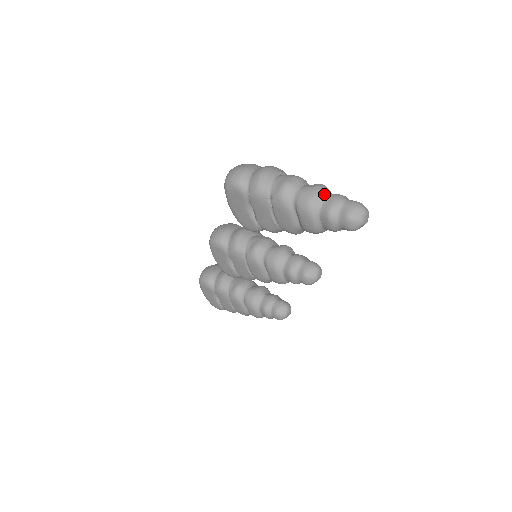
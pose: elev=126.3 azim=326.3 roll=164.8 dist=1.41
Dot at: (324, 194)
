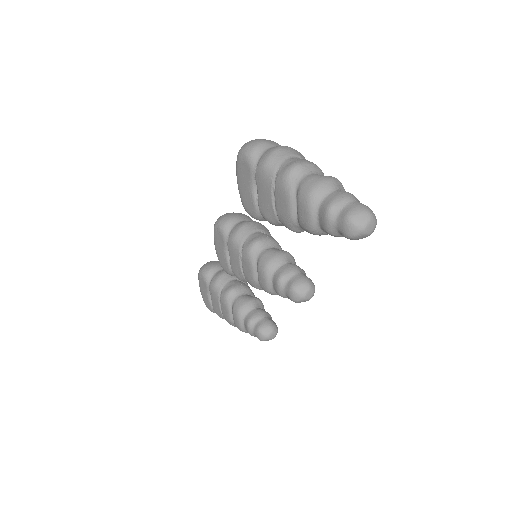
Dot at: (333, 187)
